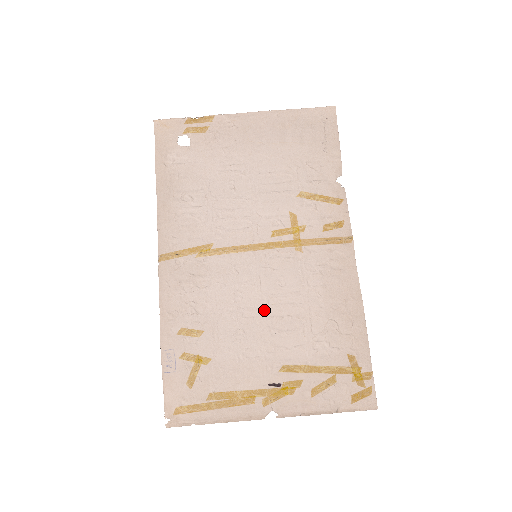
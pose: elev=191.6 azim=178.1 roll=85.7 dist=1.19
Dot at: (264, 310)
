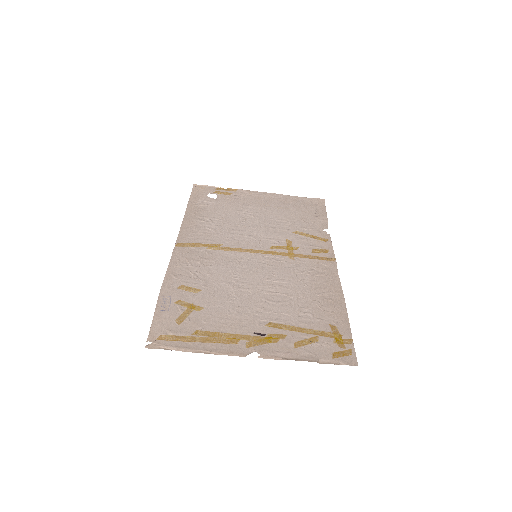
Dot at: (258, 286)
